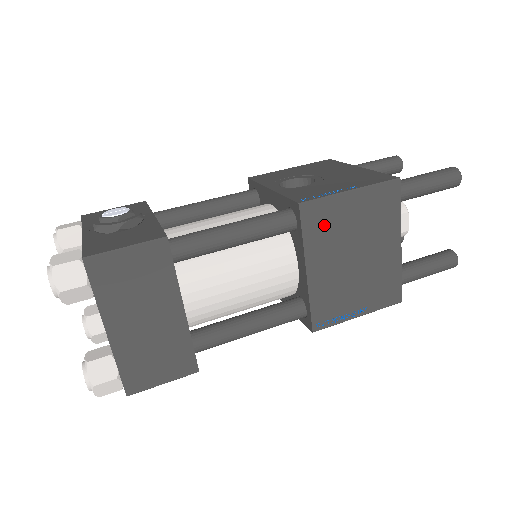
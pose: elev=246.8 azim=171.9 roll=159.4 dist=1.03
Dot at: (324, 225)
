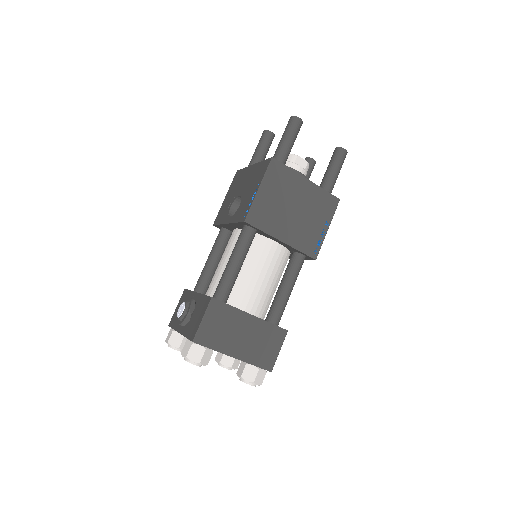
Dot at: (265, 216)
